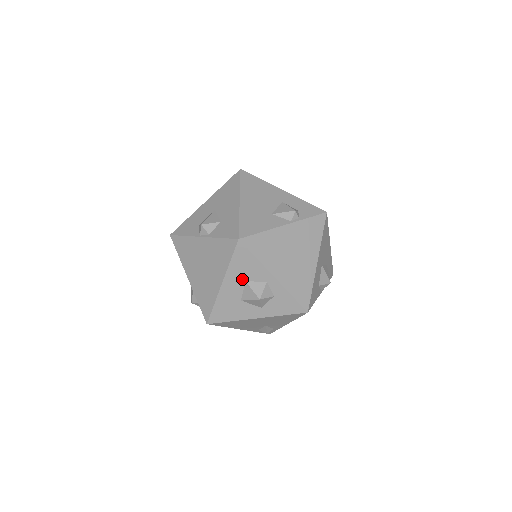
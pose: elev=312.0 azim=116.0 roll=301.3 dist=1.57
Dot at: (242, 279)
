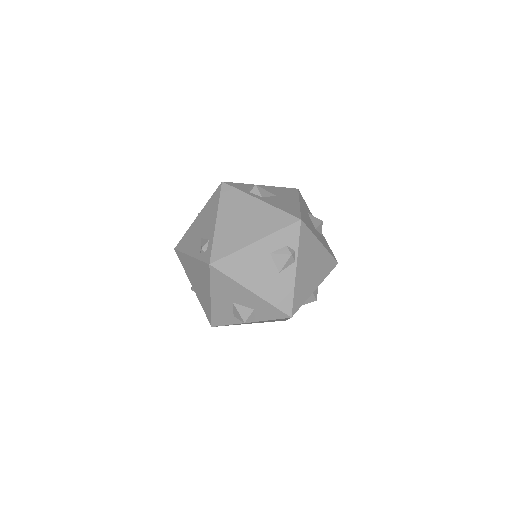
Dot at: occluded
